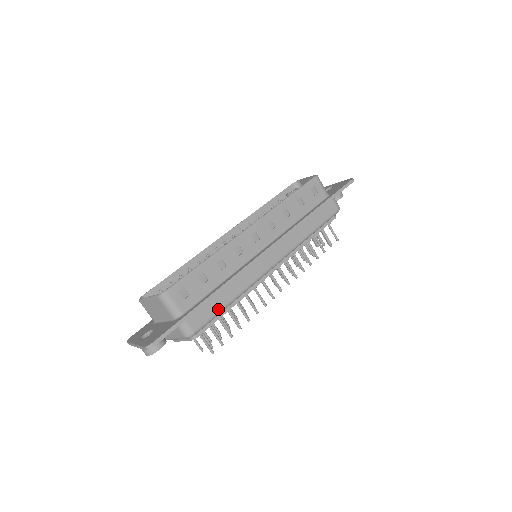
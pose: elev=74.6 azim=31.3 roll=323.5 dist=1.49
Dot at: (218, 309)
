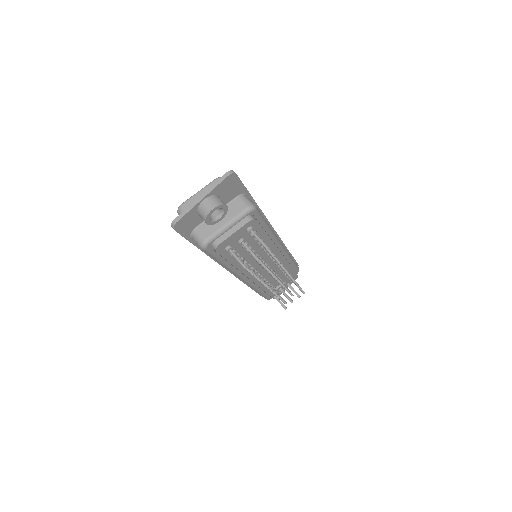
Dot at: (263, 217)
